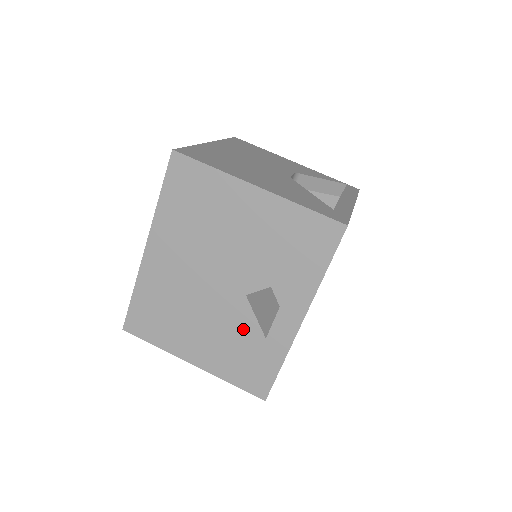
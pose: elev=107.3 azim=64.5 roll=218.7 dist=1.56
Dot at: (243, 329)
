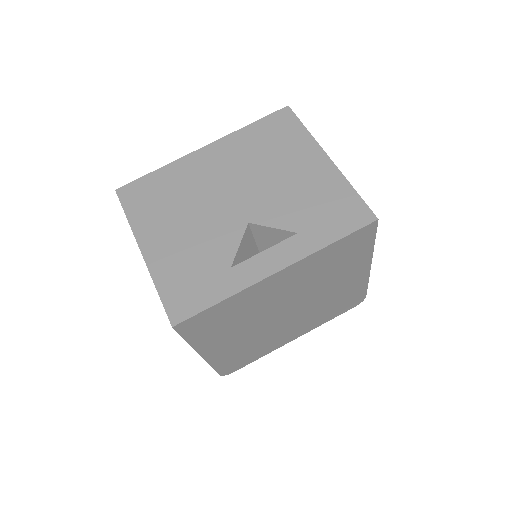
Dot at: (219, 248)
